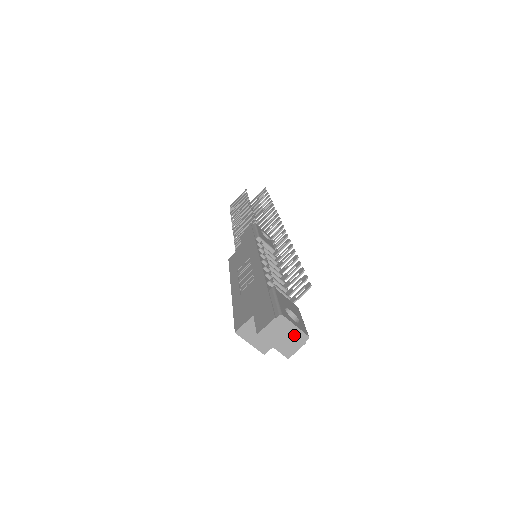
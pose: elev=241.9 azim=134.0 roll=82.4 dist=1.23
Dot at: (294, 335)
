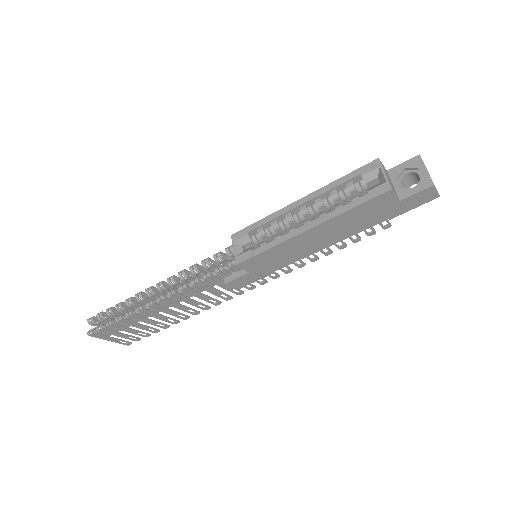
Dot at: occluded
